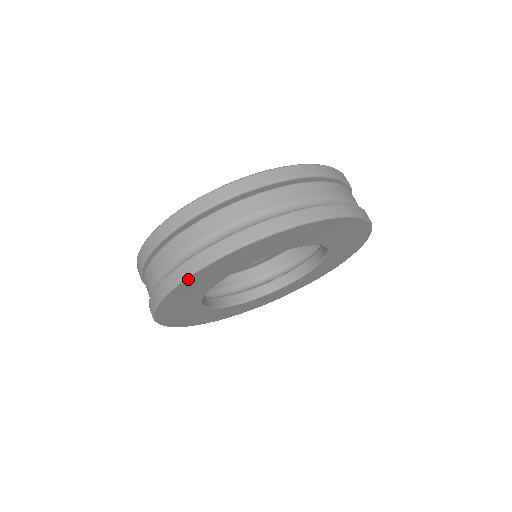
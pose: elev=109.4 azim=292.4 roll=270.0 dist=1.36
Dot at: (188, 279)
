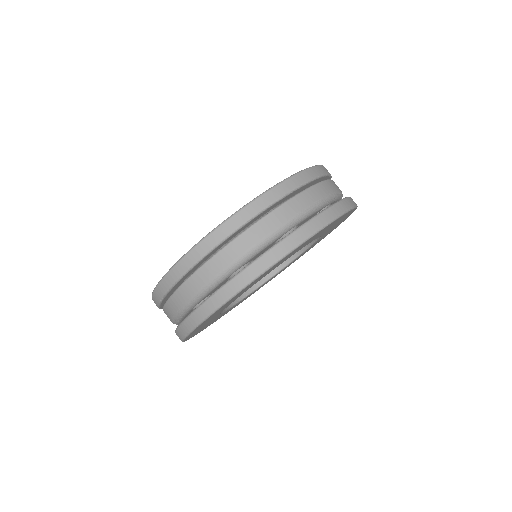
Dot at: (236, 295)
